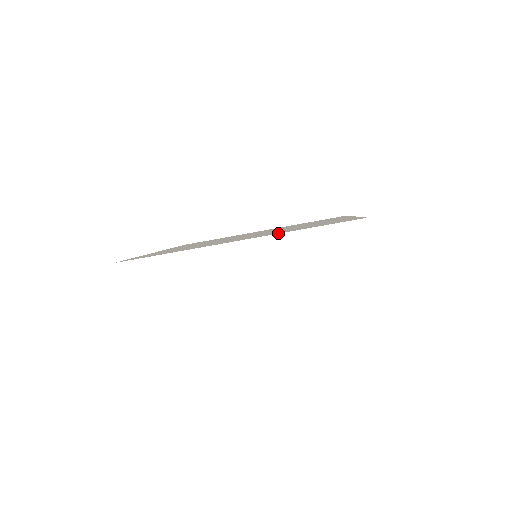
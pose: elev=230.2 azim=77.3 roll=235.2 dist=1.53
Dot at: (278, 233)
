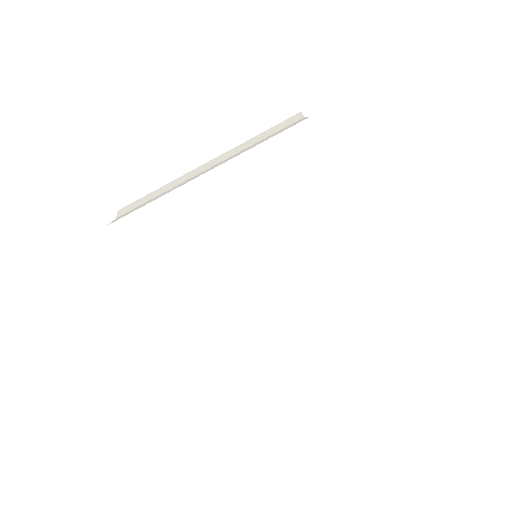
Dot at: occluded
